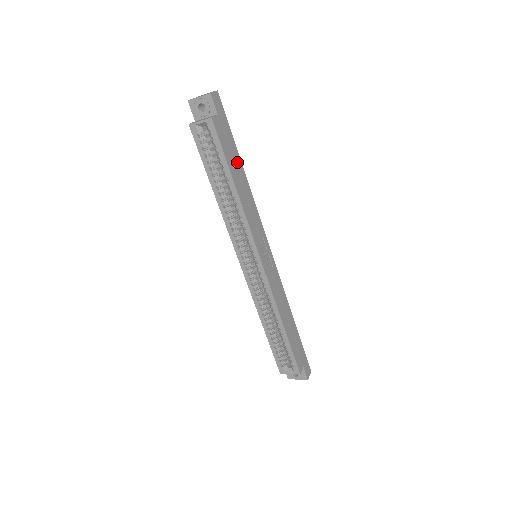
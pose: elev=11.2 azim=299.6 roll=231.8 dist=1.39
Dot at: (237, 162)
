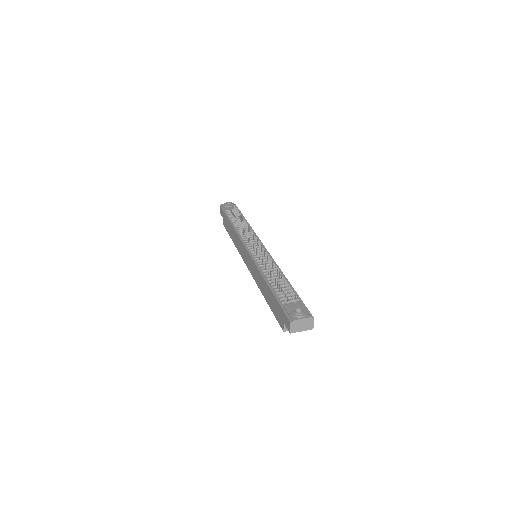
Dot at: occluded
